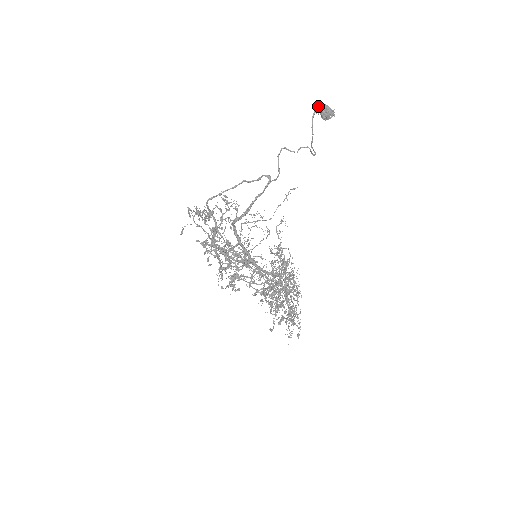
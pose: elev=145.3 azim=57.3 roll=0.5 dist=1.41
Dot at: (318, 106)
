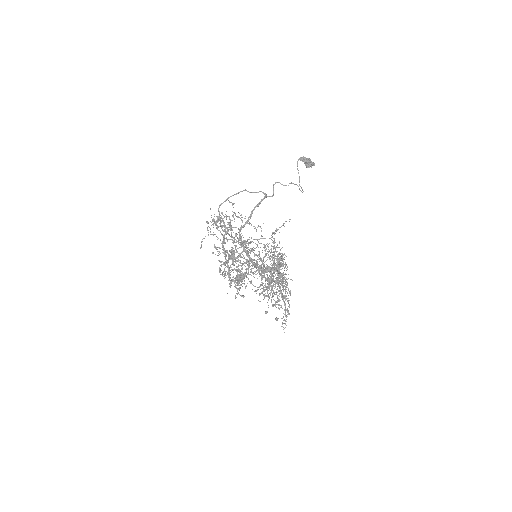
Dot at: (302, 158)
